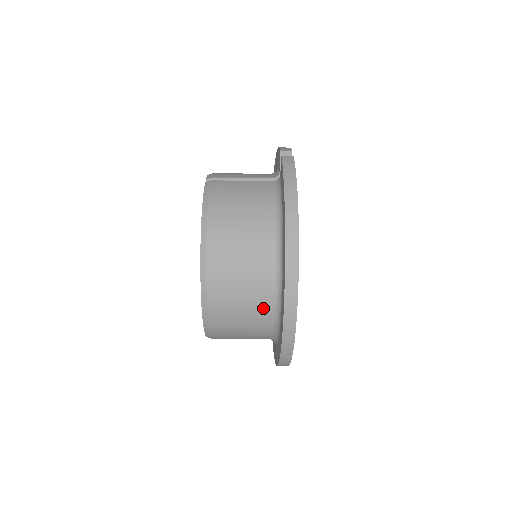
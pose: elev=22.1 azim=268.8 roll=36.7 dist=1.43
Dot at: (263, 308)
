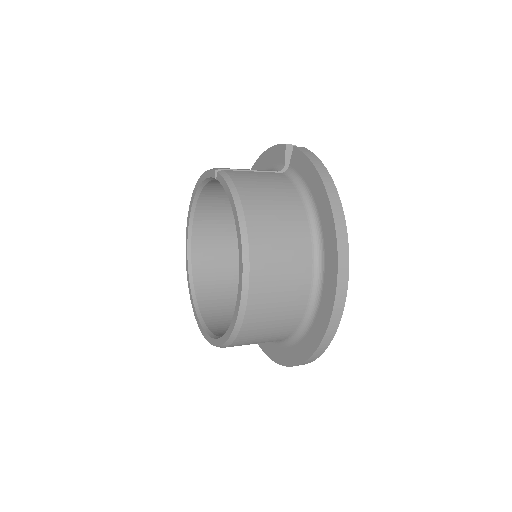
Dot at: (301, 293)
